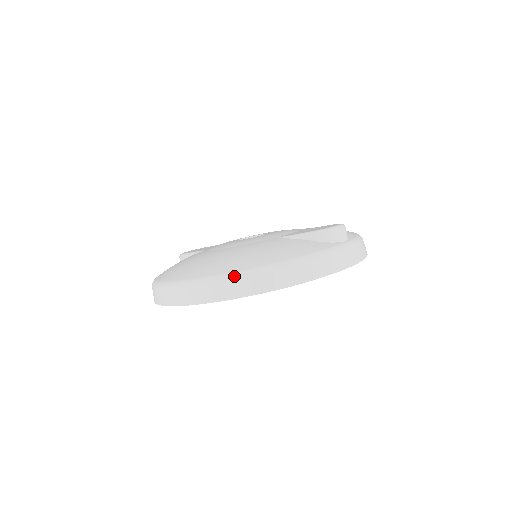
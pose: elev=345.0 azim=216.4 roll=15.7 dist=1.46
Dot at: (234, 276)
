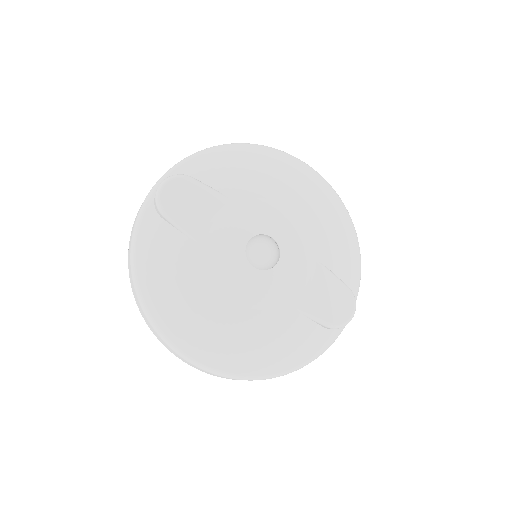
Dot at: occluded
